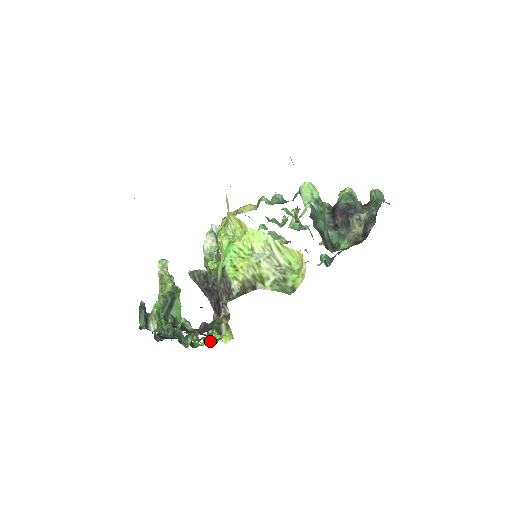
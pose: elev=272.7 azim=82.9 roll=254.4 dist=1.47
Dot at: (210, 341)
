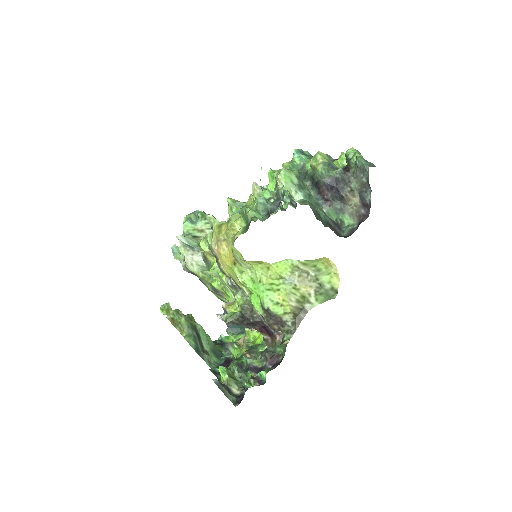
Dot at: (234, 329)
